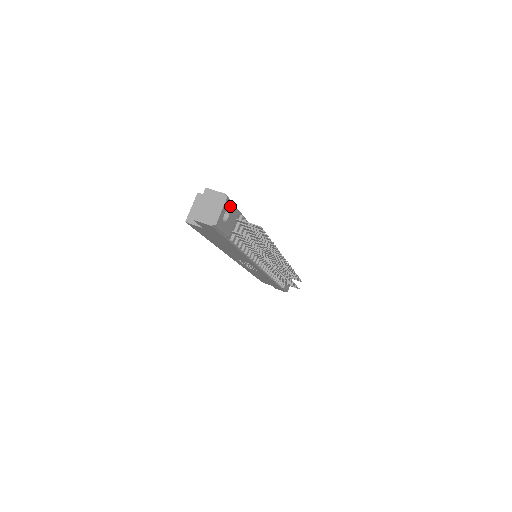
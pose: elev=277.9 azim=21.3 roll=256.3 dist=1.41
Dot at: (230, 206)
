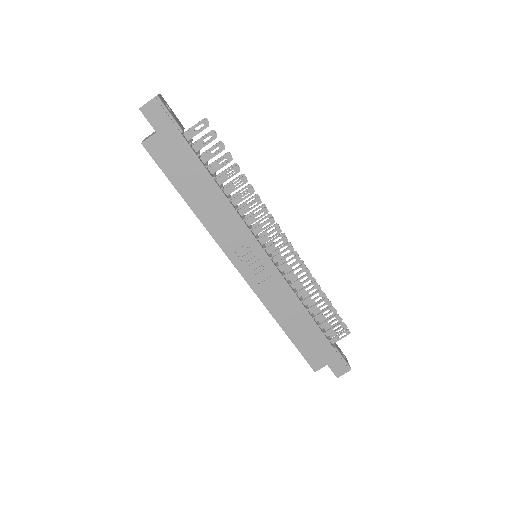
Dot at: (168, 107)
